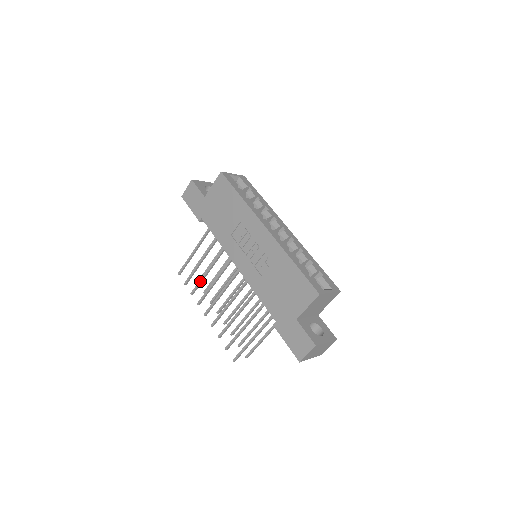
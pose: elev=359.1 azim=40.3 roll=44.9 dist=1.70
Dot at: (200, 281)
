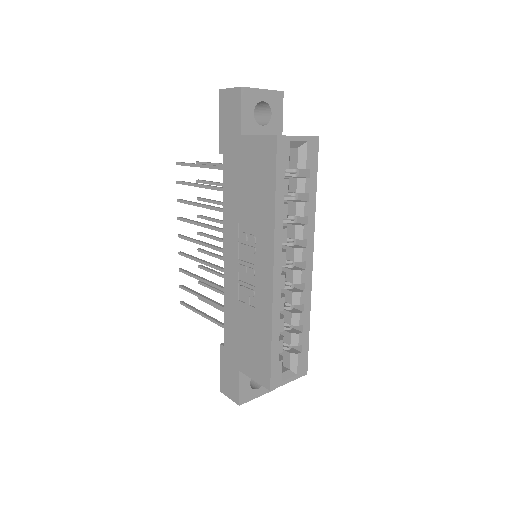
Dot at: (190, 204)
